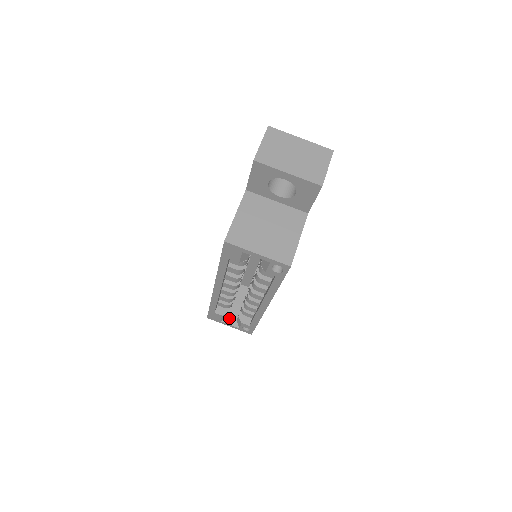
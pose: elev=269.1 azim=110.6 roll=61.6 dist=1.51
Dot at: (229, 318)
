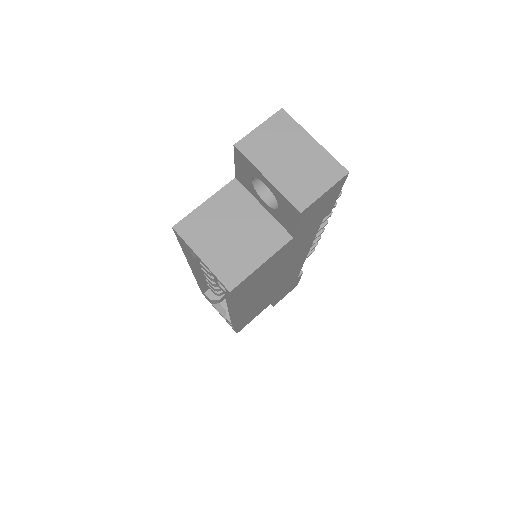
Dot at: (220, 305)
